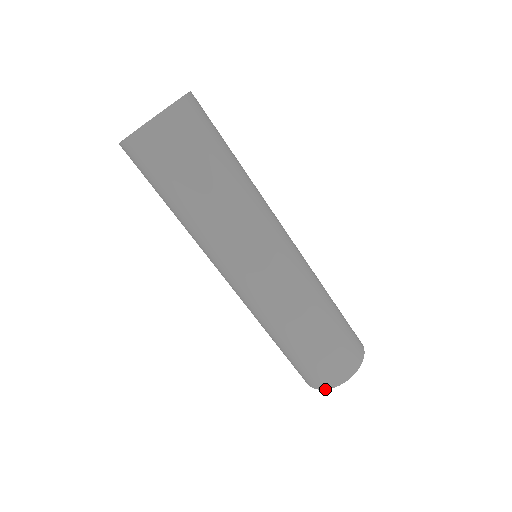
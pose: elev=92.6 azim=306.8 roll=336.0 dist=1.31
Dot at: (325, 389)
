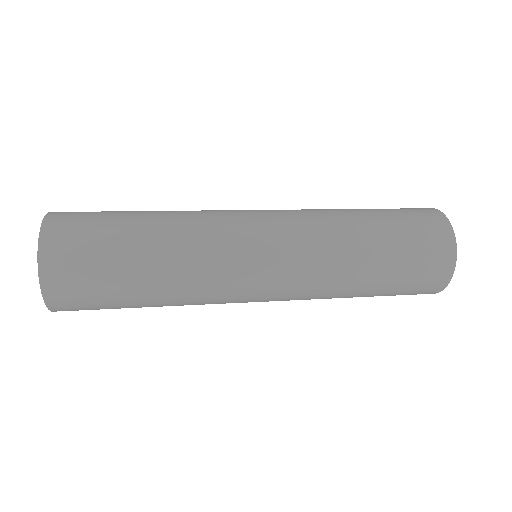
Dot at: occluded
